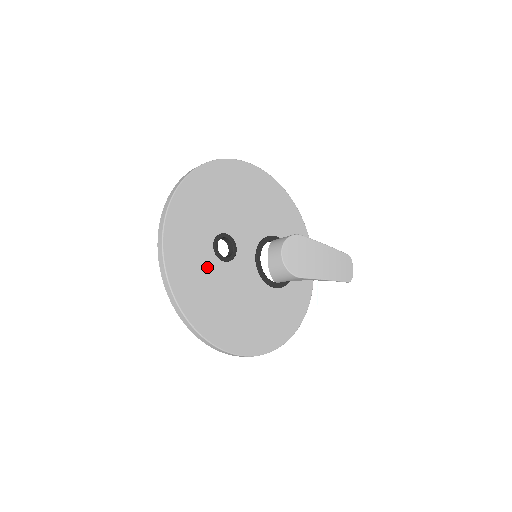
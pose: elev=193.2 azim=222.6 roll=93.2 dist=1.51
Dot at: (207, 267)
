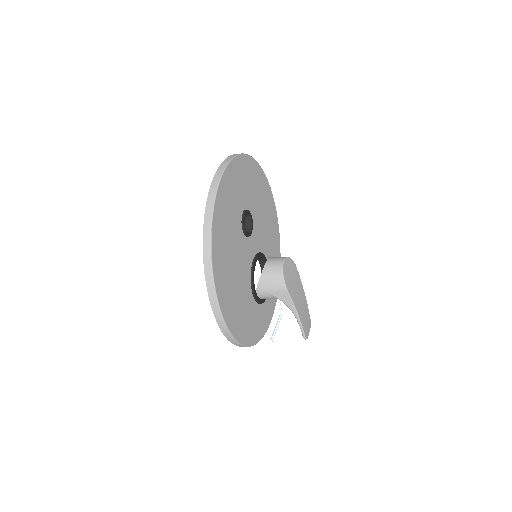
Dot at: (235, 217)
